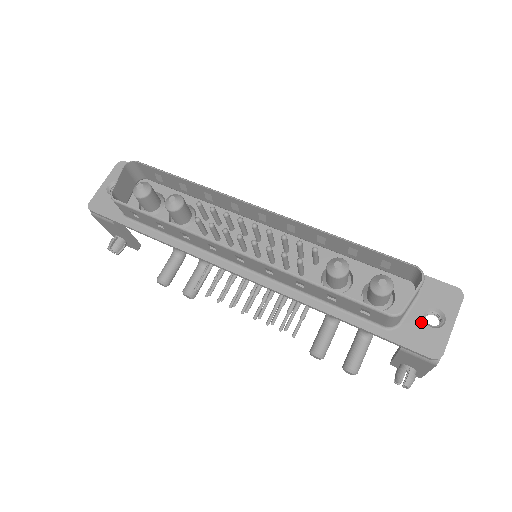
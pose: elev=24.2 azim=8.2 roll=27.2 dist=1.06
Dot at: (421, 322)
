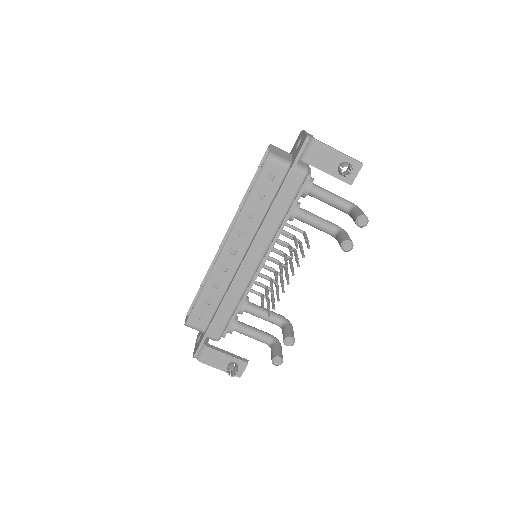
Dot at: occluded
